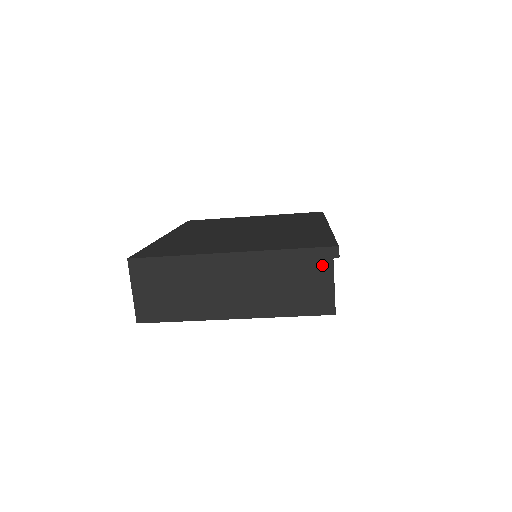
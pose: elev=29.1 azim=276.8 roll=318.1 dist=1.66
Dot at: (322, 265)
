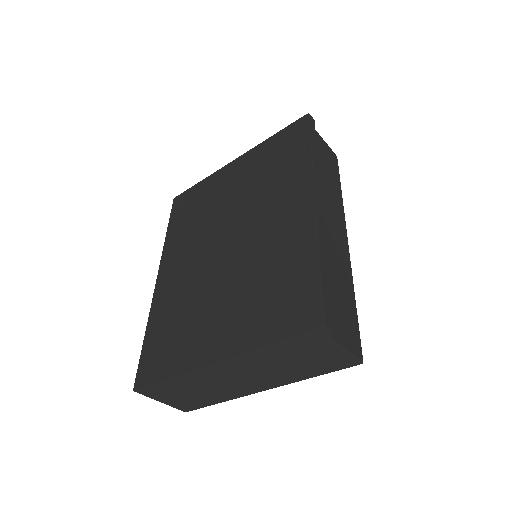
Dot at: (317, 342)
